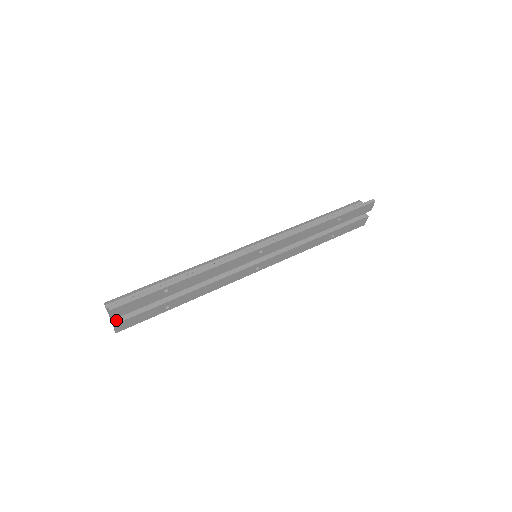
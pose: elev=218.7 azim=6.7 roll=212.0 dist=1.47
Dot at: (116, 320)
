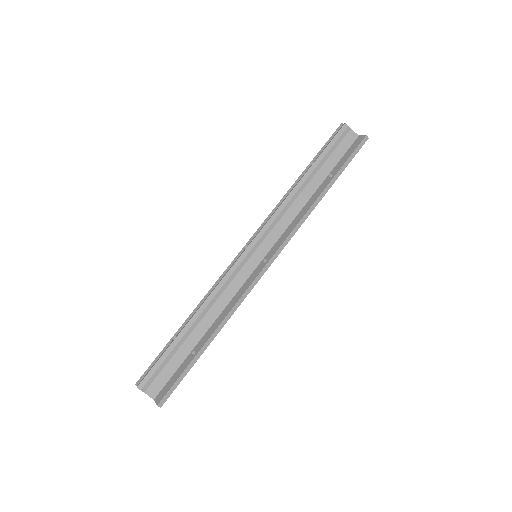
Dot at: occluded
